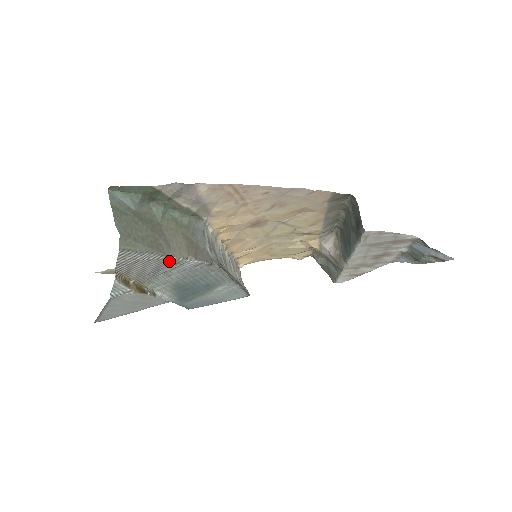
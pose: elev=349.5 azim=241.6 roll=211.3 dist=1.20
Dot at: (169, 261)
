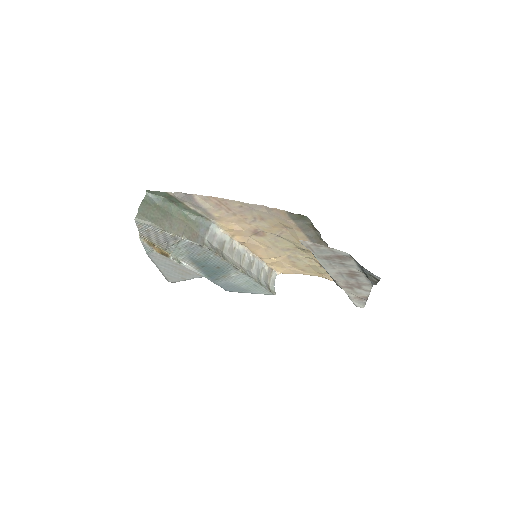
Dot at: (170, 236)
